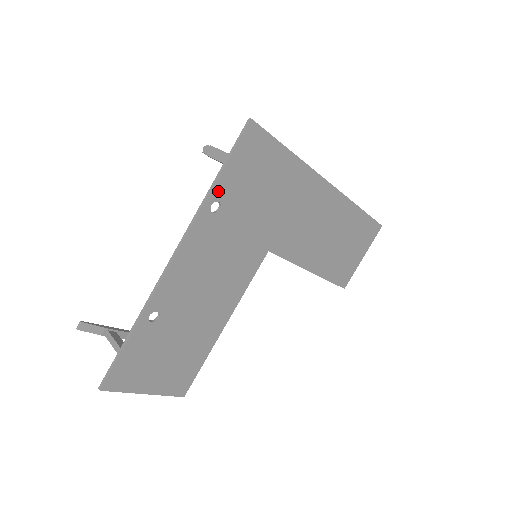
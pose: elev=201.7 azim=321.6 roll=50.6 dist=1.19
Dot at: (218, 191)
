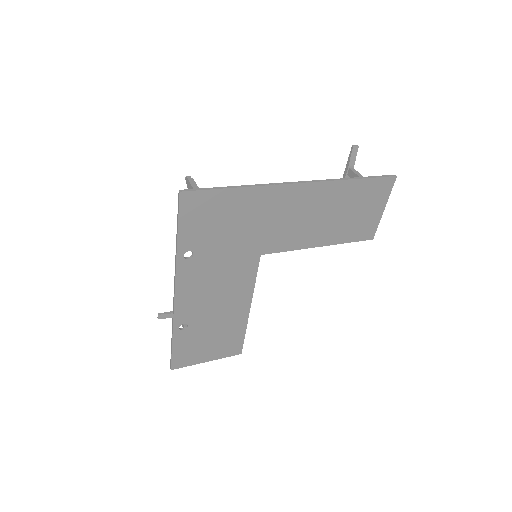
Dot at: (183, 246)
